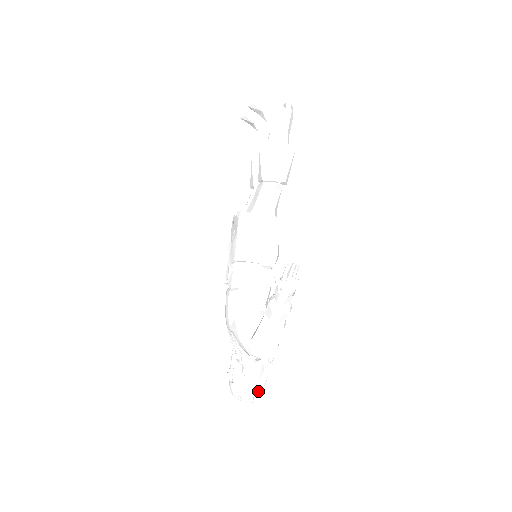
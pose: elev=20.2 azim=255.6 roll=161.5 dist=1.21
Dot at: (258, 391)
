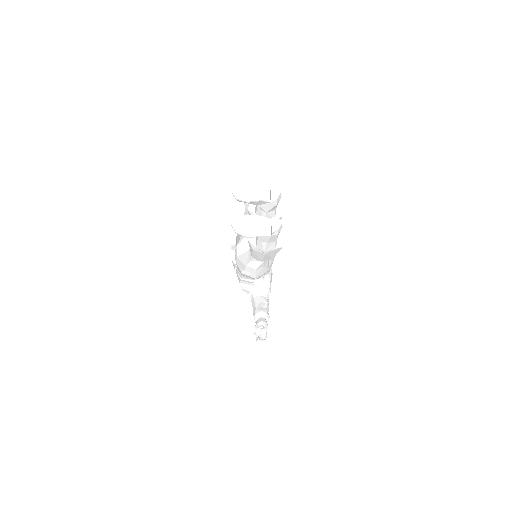
Dot at: occluded
